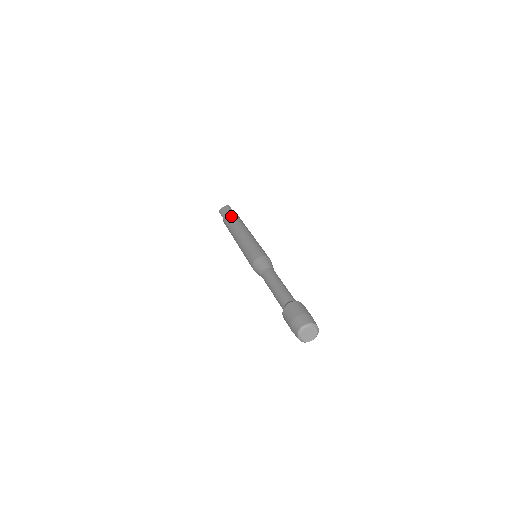
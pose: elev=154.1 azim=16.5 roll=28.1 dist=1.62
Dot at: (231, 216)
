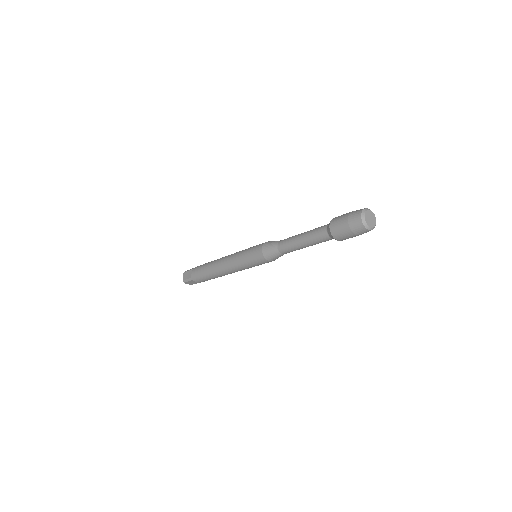
Dot at: occluded
